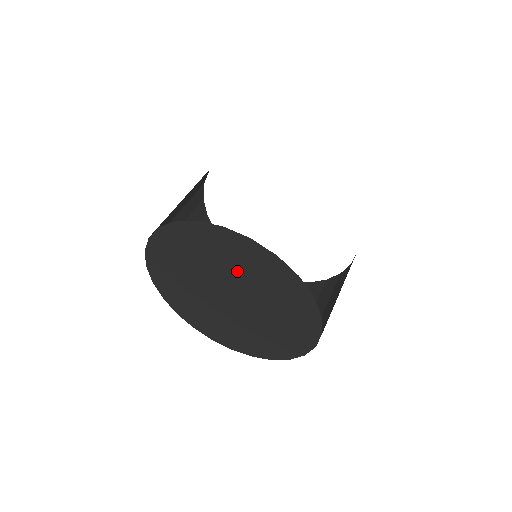
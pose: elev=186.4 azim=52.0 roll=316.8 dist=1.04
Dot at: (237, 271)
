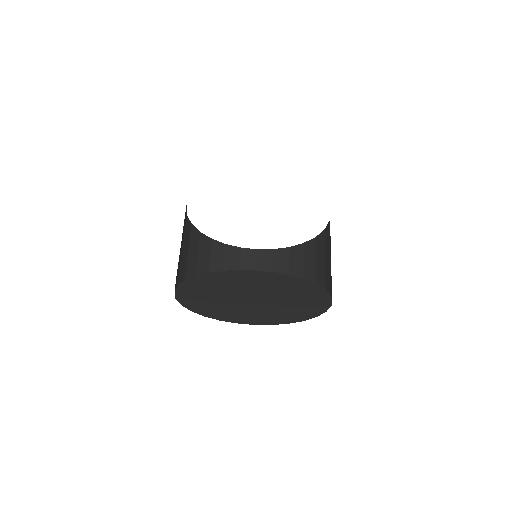
Dot at: (251, 288)
